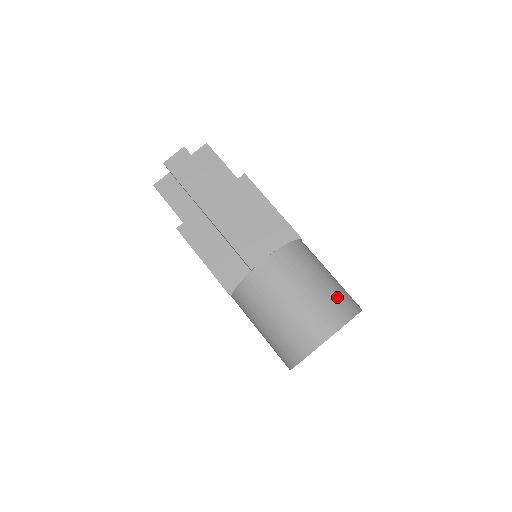
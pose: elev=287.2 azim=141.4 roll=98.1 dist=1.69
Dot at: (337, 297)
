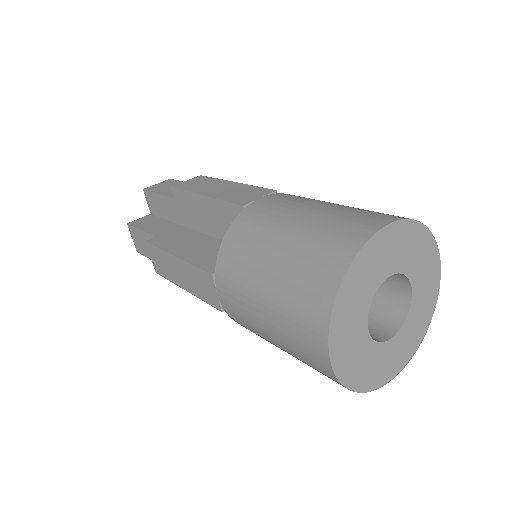
Dot at: occluded
